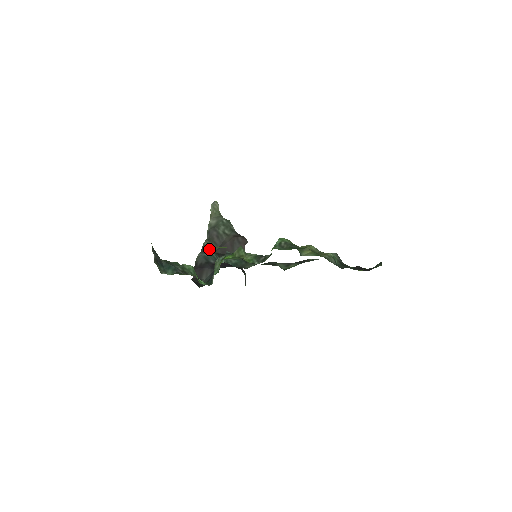
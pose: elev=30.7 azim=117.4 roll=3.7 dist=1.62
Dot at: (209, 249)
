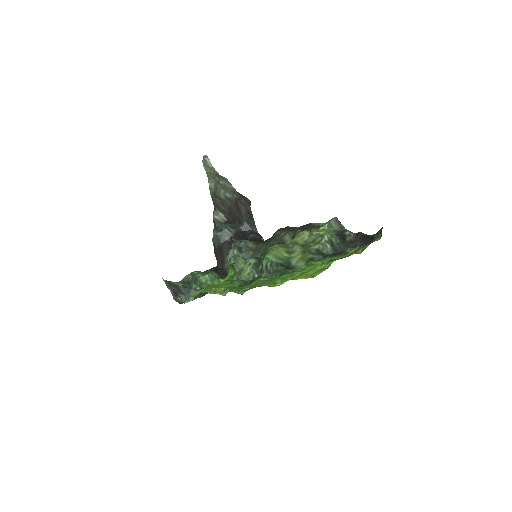
Dot at: (220, 221)
